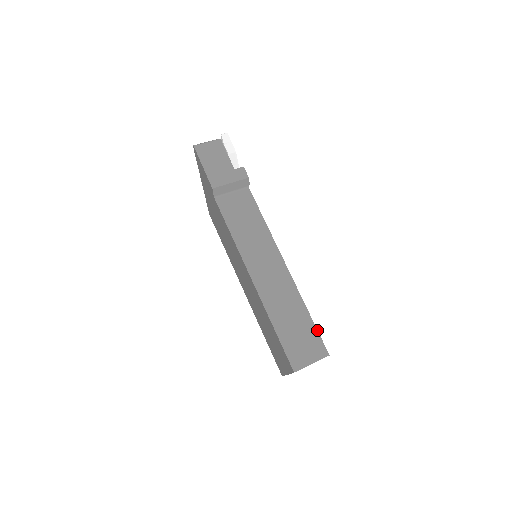
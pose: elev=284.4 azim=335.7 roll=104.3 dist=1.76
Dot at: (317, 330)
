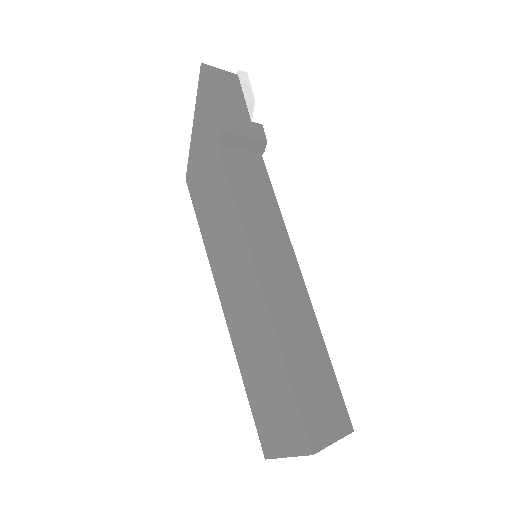
Dot at: (339, 387)
